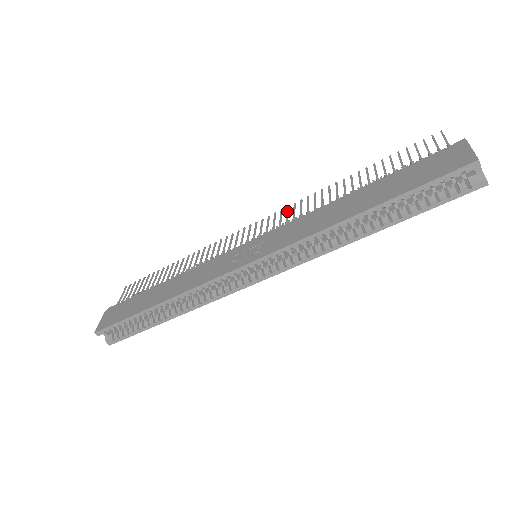
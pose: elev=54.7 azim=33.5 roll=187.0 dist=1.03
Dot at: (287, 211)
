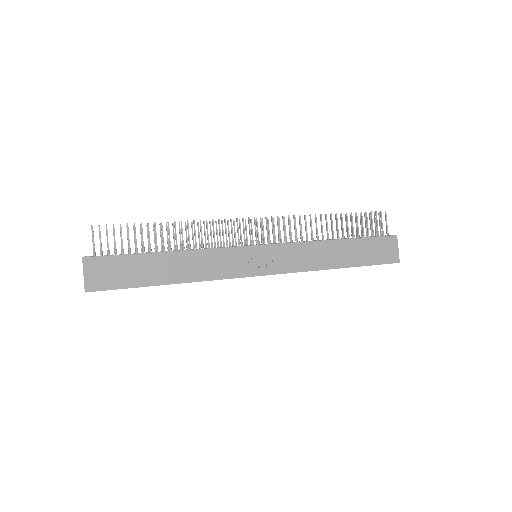
Dot at: (284, 224)
